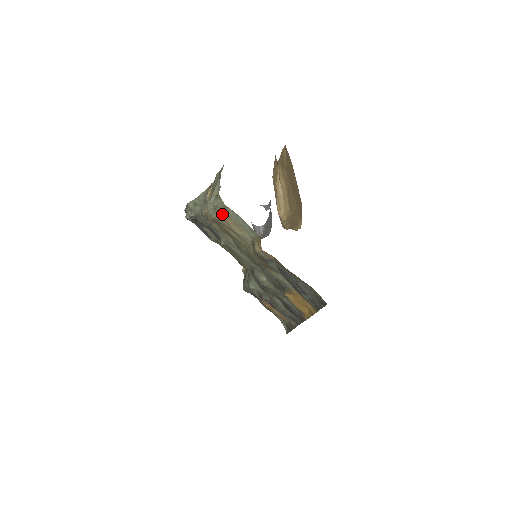
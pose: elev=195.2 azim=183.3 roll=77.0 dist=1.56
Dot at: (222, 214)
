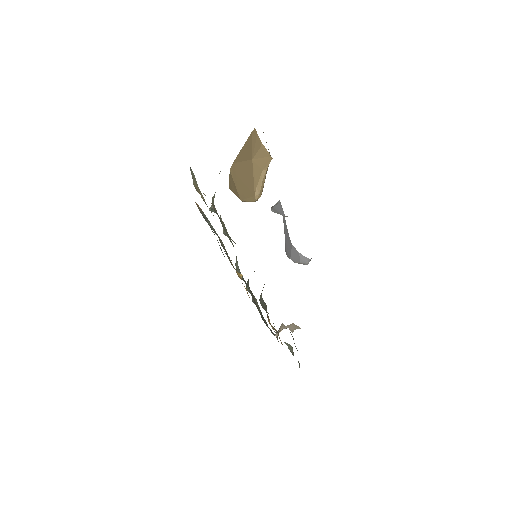
Dot at: (194, 180)
